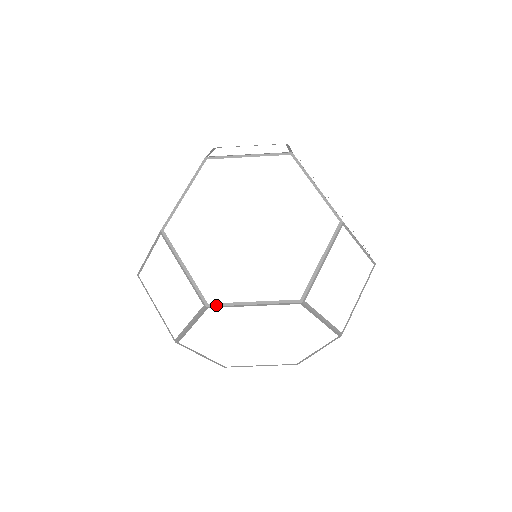
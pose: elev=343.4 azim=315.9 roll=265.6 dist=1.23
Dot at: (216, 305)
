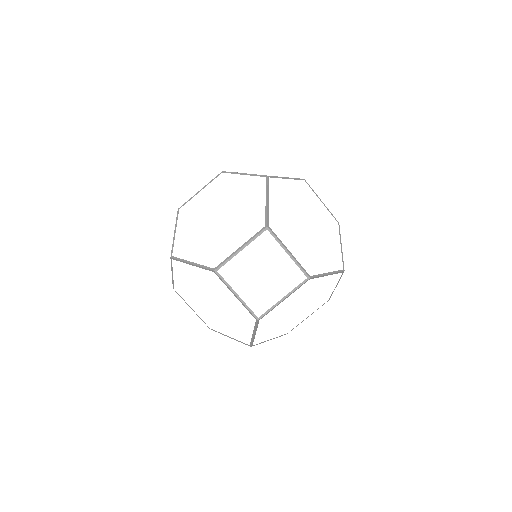
Dot at: (314, 276)
